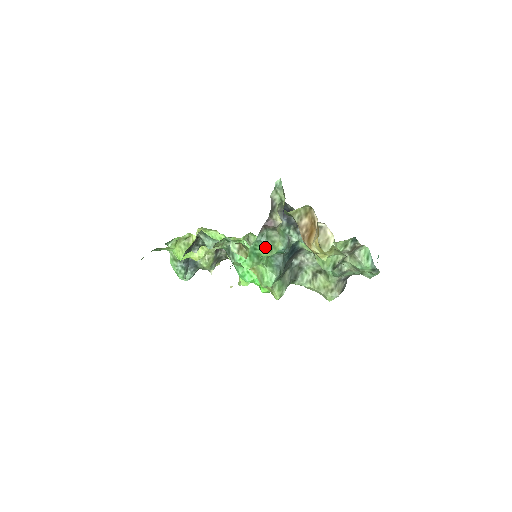
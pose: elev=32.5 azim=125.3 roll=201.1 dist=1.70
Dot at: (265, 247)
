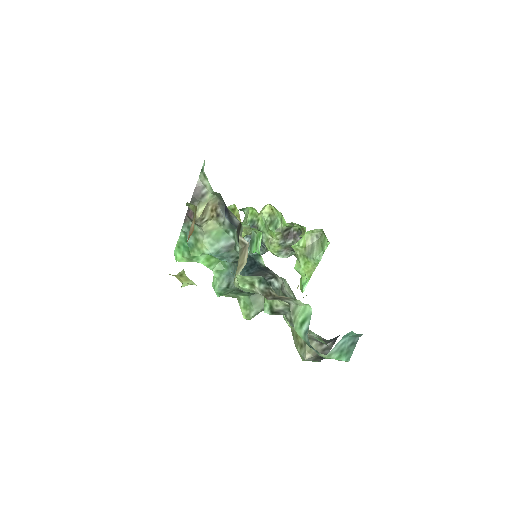
Dot at: (188, 243)
